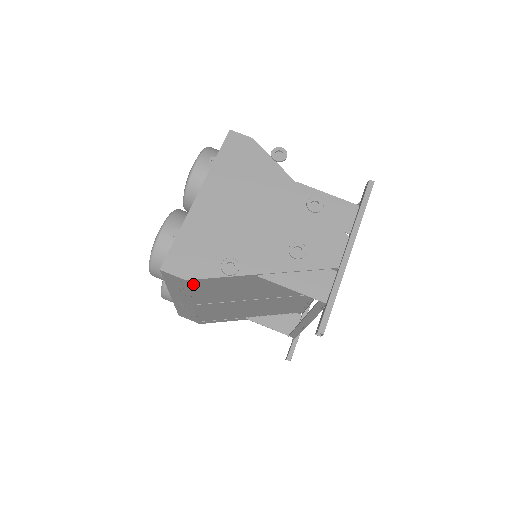
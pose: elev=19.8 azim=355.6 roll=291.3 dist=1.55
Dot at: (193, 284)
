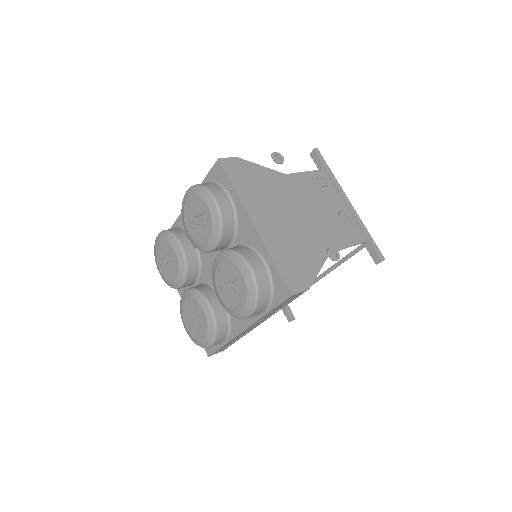
Dot at: occluded
